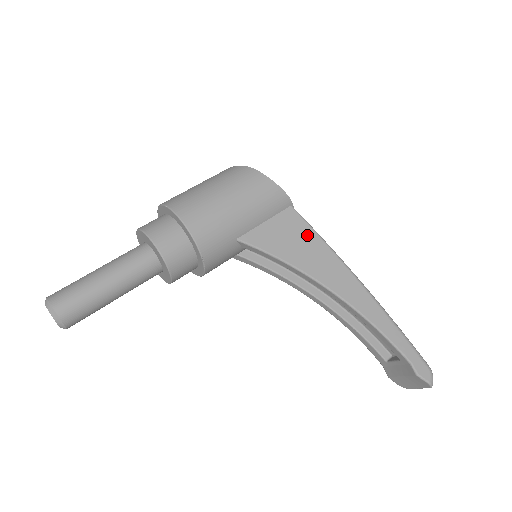
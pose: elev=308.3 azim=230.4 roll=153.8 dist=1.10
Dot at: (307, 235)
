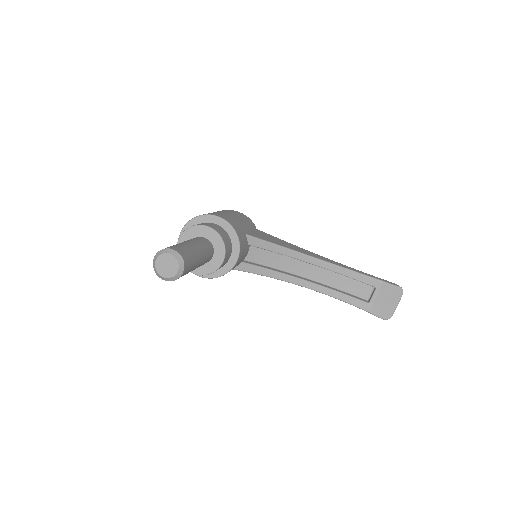
Dot at: (277, 239)
